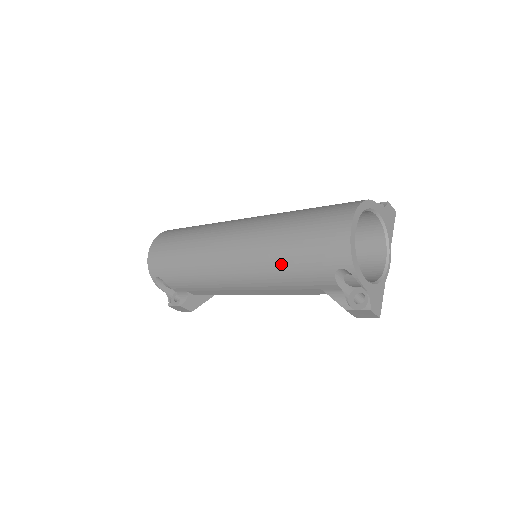
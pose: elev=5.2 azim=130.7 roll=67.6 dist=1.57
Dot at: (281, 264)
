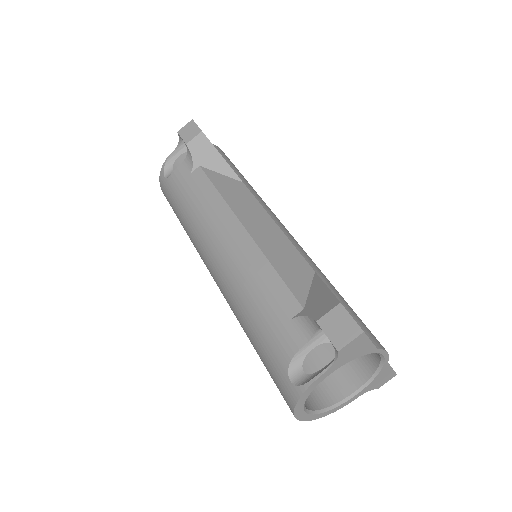
Dot at: occluded
